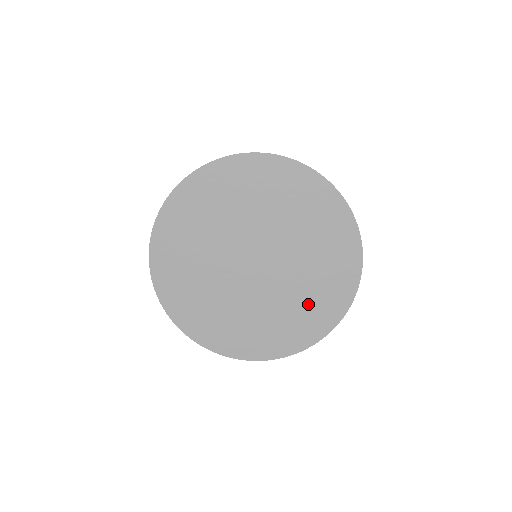
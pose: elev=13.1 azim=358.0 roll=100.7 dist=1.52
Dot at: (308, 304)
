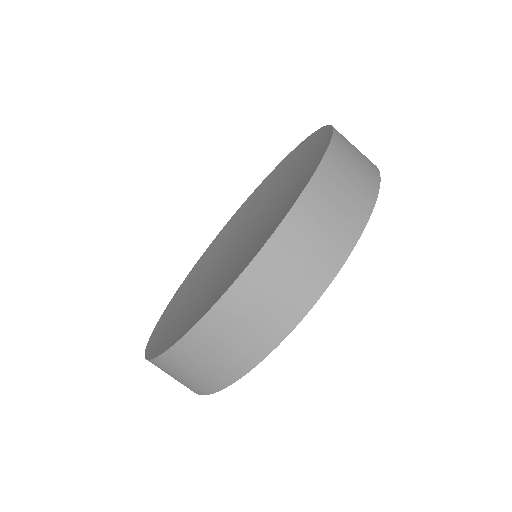
Dot at: (213, 294)
